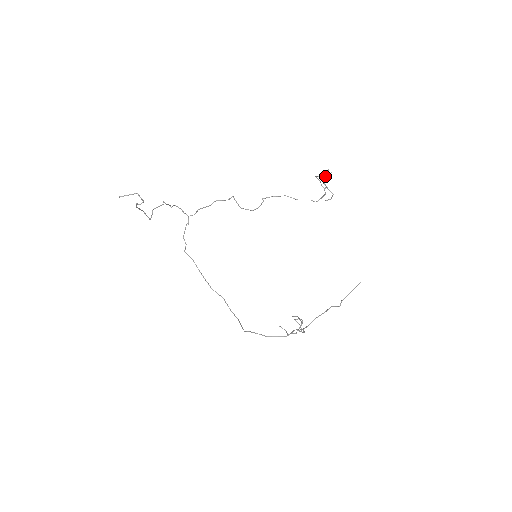
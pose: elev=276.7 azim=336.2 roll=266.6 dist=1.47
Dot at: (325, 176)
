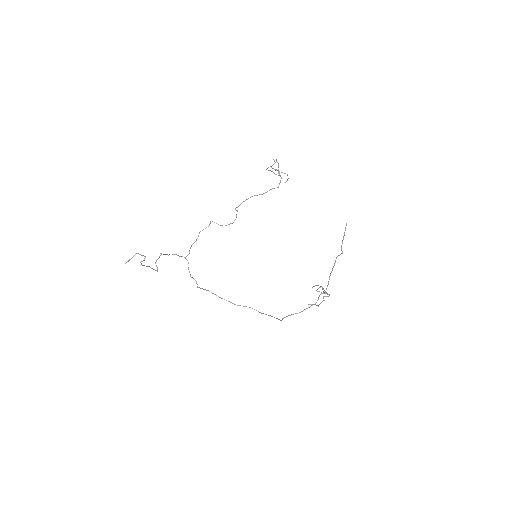
Dot at: (273, 164)
